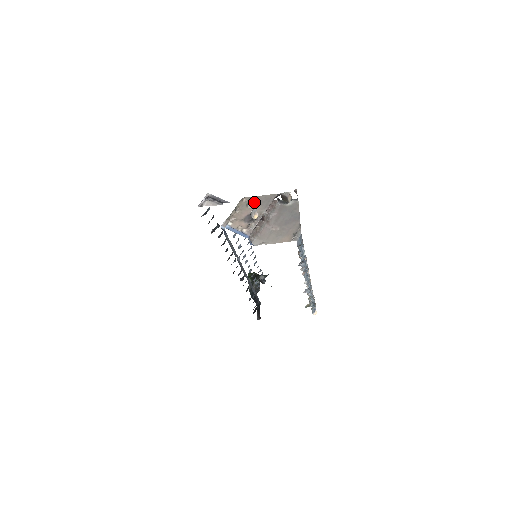
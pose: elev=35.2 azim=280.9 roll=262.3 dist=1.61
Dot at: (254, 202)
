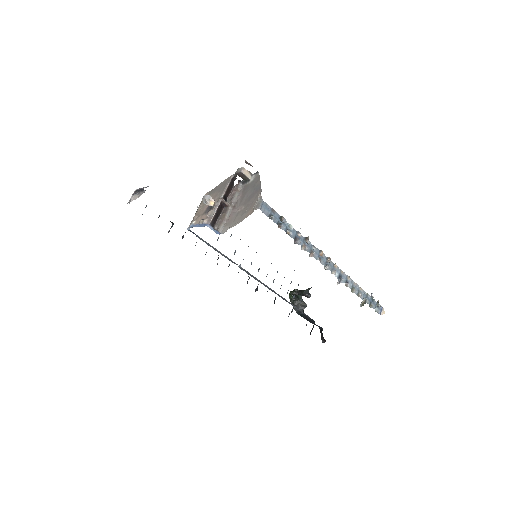
Dot at: (213, 193)
